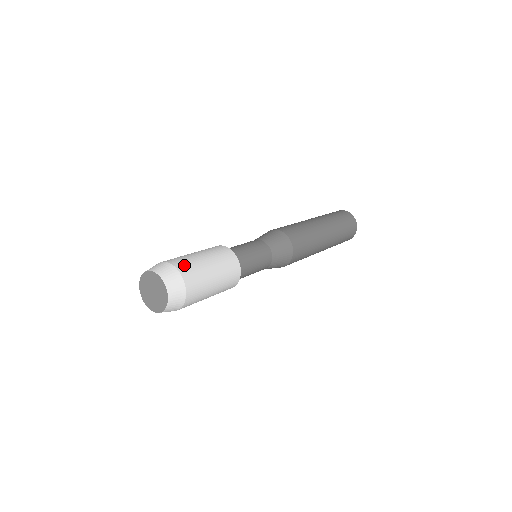
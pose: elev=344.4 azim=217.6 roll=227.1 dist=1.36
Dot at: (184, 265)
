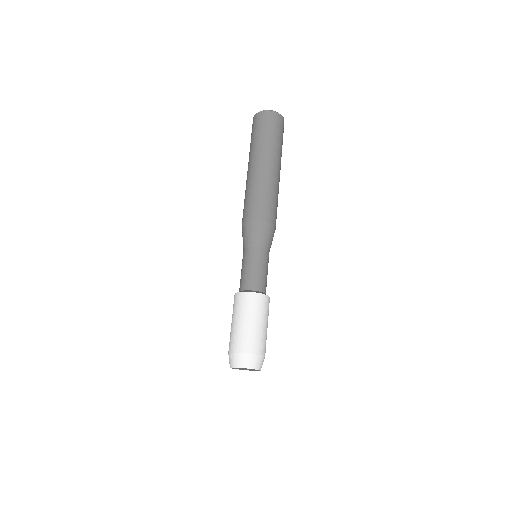
Dot at: (262, 347)
